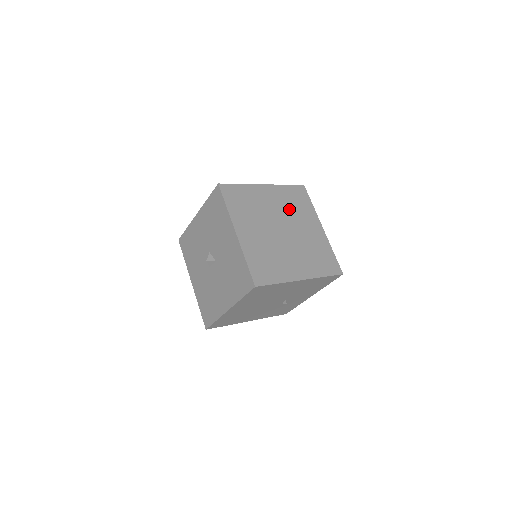
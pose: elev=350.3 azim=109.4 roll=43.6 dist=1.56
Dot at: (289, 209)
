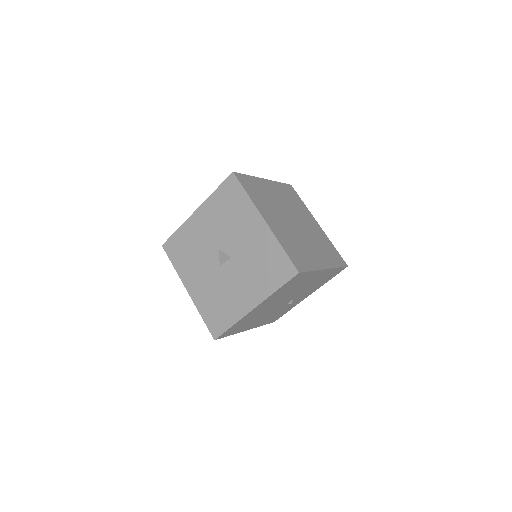
Dot at: (291, 204)
